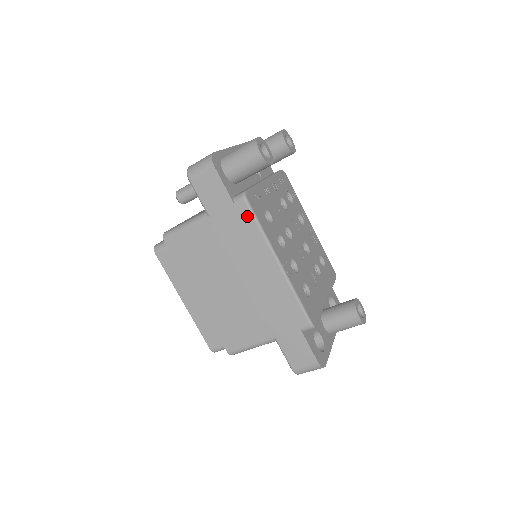
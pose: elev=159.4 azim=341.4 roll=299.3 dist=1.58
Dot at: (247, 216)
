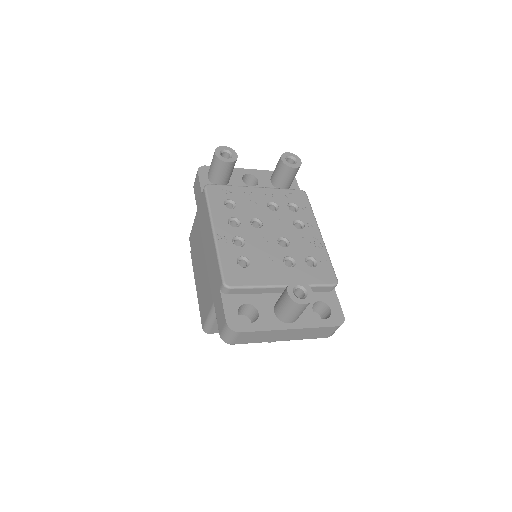
Dot at: (205, 200)
